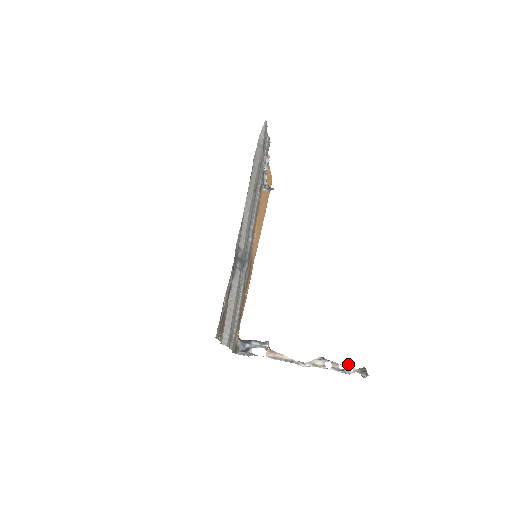
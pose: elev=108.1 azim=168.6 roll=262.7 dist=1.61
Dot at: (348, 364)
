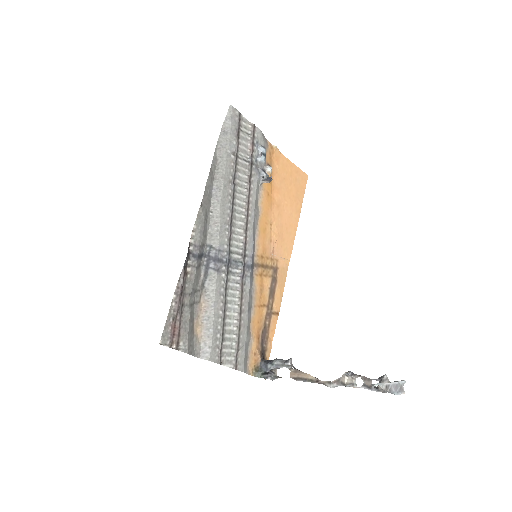
Dot at: (381, 378)
